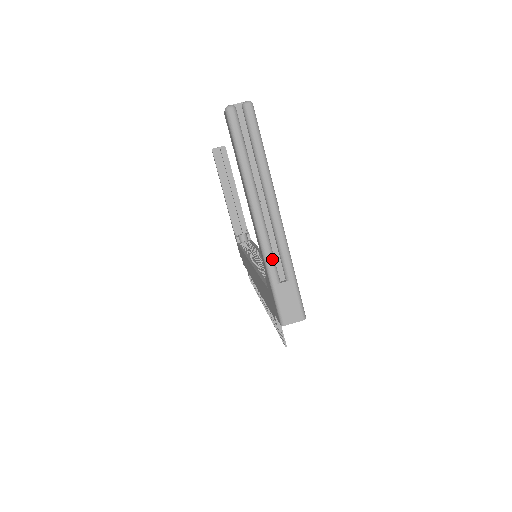
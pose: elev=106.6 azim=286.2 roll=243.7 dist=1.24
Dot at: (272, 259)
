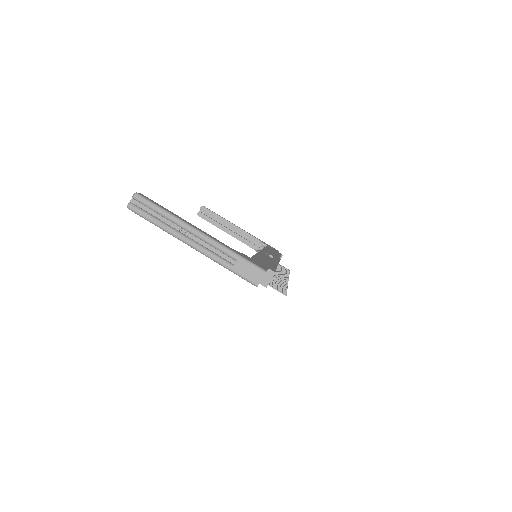
Dot at: (217, 257)
